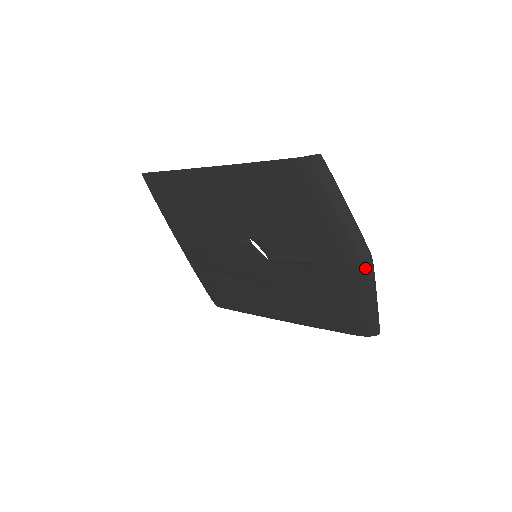
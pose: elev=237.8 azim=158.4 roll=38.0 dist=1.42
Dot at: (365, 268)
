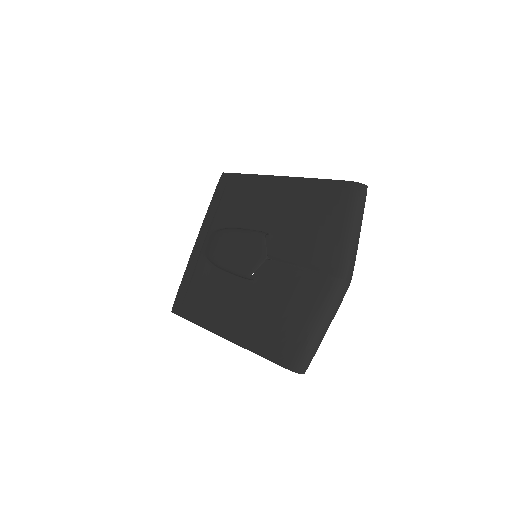
Dot at: (340, 288)
